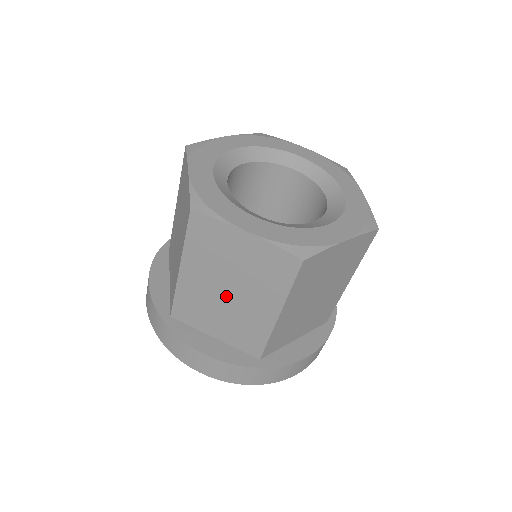
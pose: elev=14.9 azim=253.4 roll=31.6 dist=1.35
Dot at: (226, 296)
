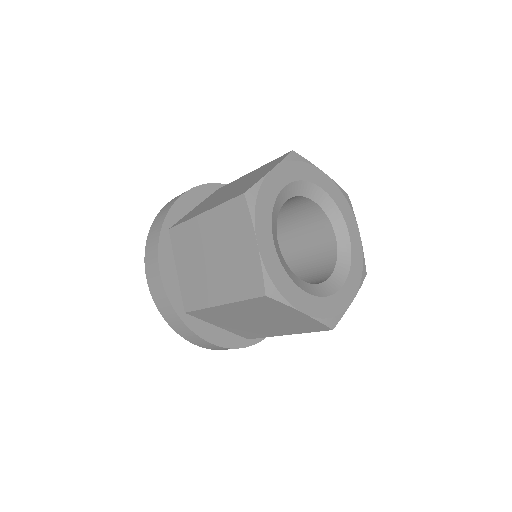
Dot at: (251, 321)
